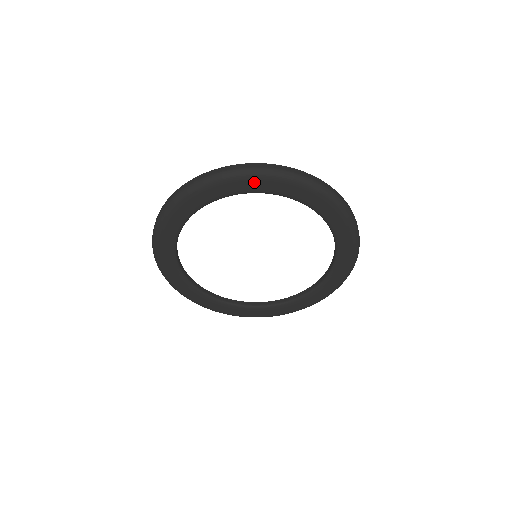
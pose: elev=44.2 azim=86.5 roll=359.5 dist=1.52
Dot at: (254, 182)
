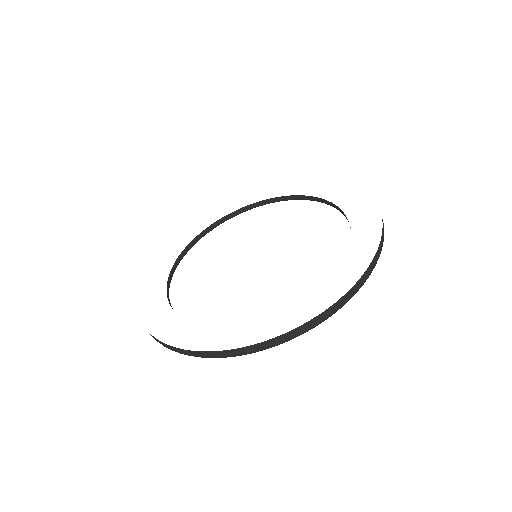
Dot at: occluded
